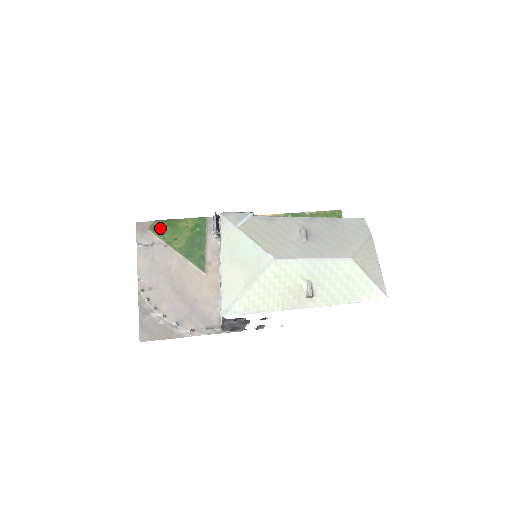
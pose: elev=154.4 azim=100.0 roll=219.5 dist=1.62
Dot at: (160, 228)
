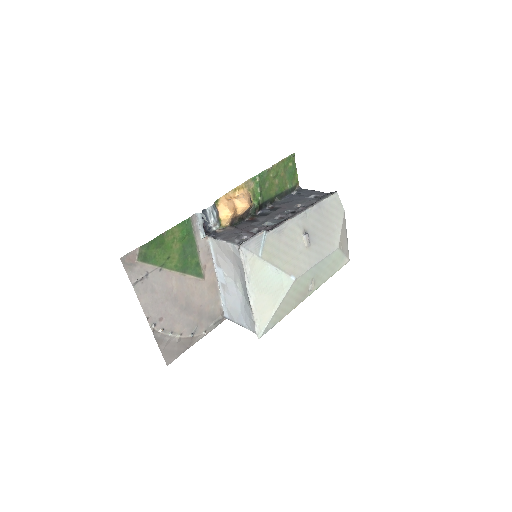
Dot at: (149, 253)
